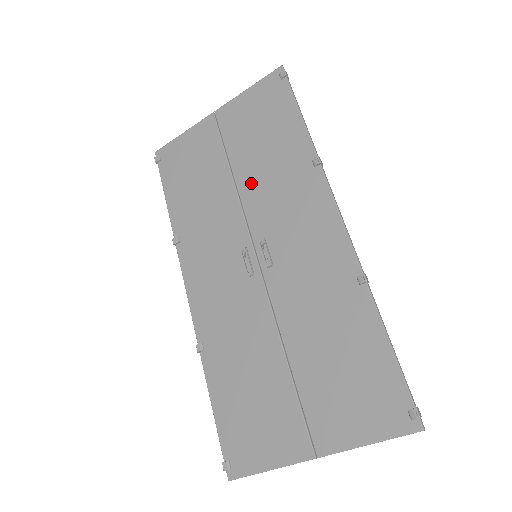
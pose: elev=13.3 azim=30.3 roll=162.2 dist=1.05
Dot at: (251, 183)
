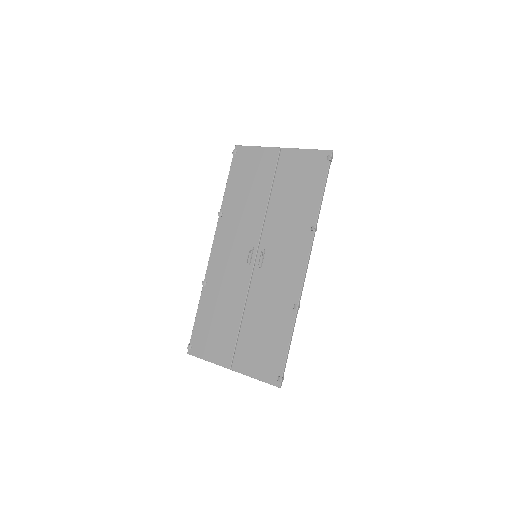
Dot at: (276, 212)
